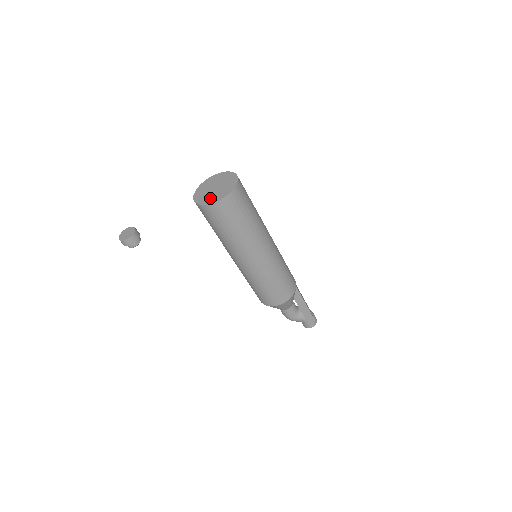
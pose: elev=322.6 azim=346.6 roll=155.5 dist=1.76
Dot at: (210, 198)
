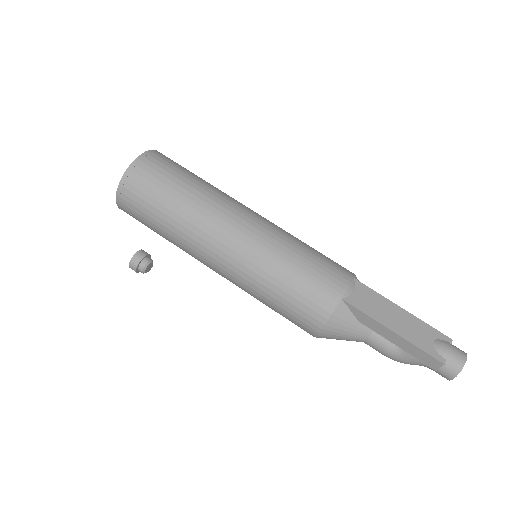
Dot at: occluded
